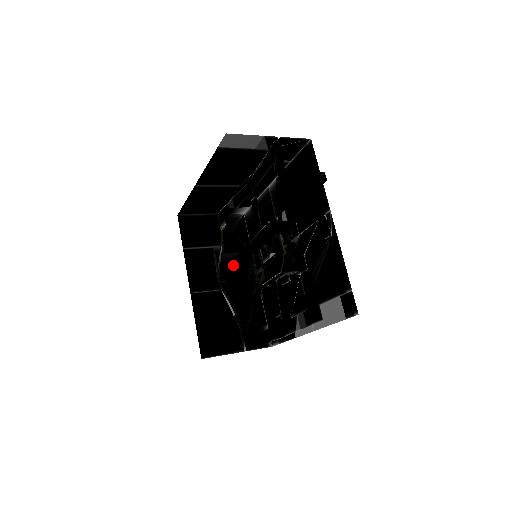
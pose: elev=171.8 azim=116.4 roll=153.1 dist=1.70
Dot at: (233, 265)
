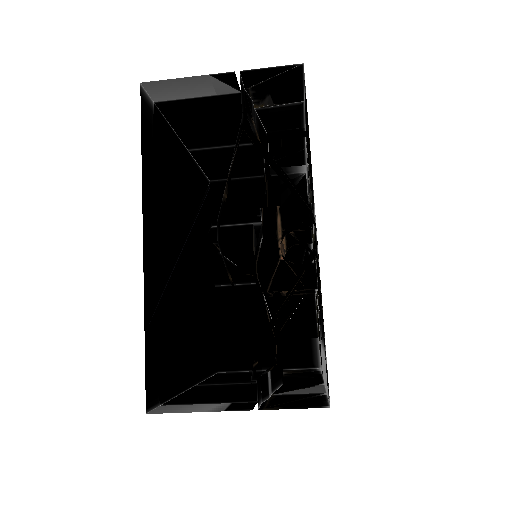
Dot at: occluded
